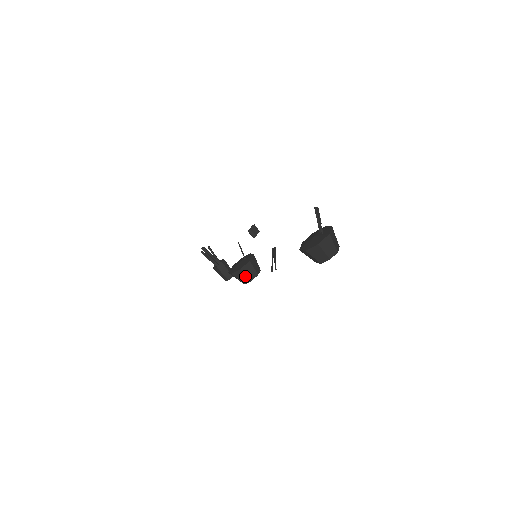
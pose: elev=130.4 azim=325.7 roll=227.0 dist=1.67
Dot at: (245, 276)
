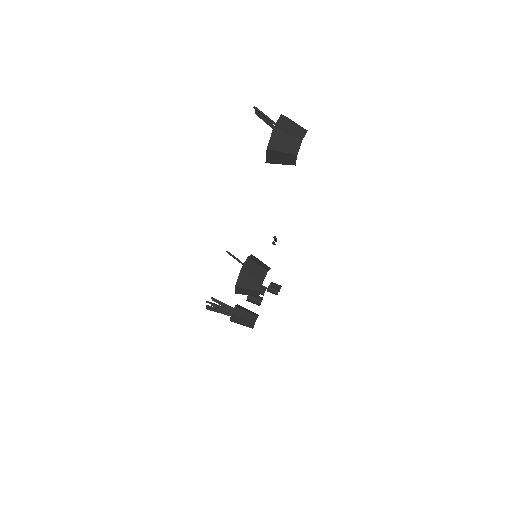
Dot at: (252, 278)
